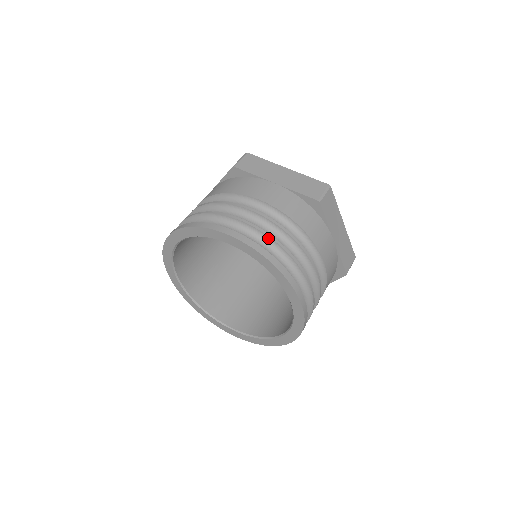
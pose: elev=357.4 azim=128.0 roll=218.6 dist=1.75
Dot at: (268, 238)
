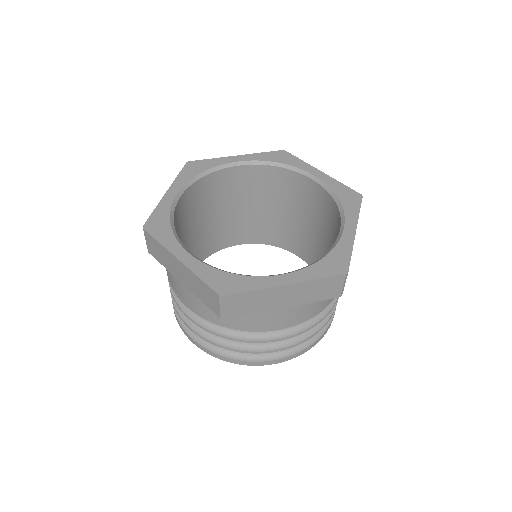
Dot at: (305, 340)
